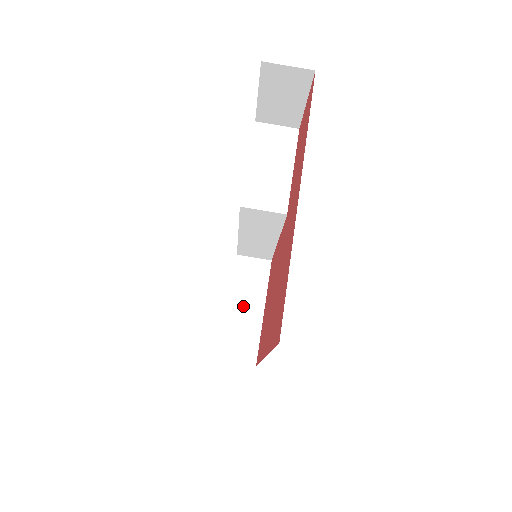
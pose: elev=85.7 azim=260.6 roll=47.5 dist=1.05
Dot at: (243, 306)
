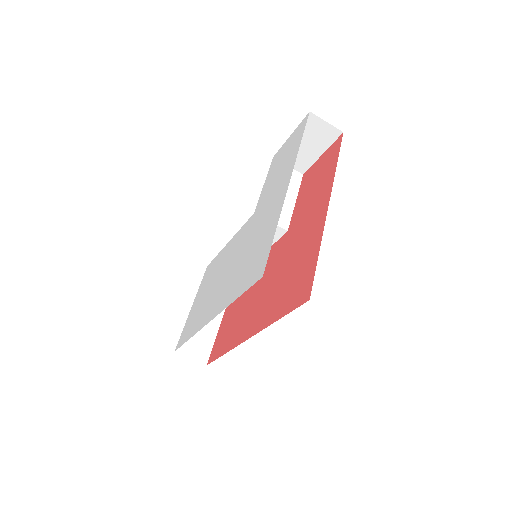
Dot at: occluded
